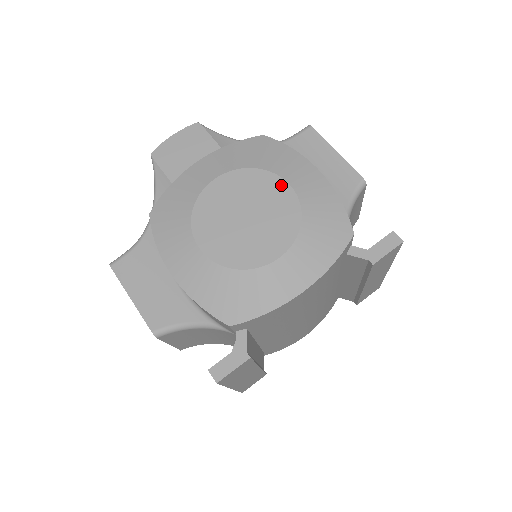
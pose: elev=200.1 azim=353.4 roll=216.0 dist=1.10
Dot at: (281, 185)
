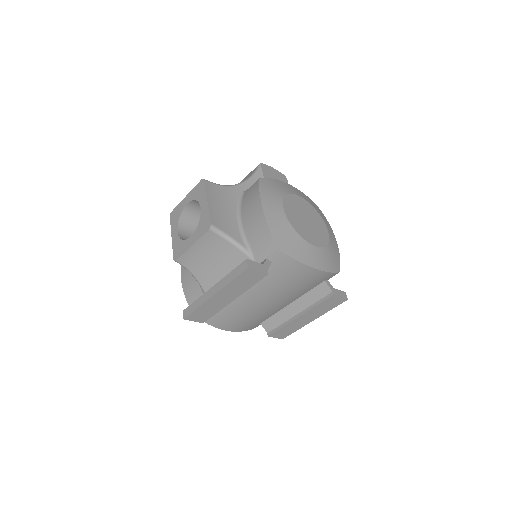
Dot at: (324, 226)
